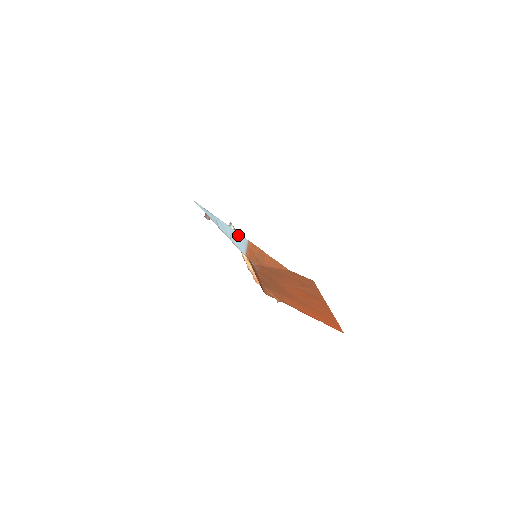
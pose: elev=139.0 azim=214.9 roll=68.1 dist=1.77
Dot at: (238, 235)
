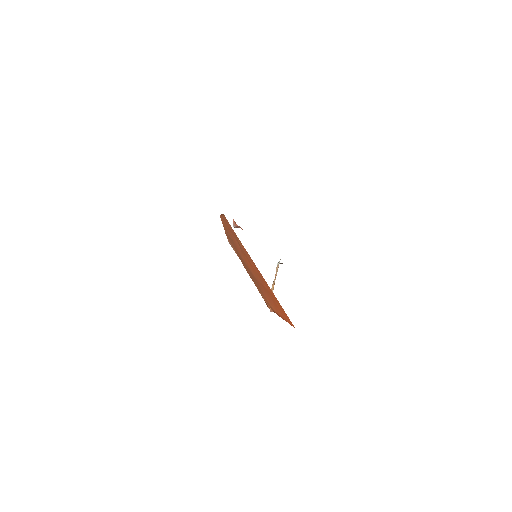
Dot at: occluded
